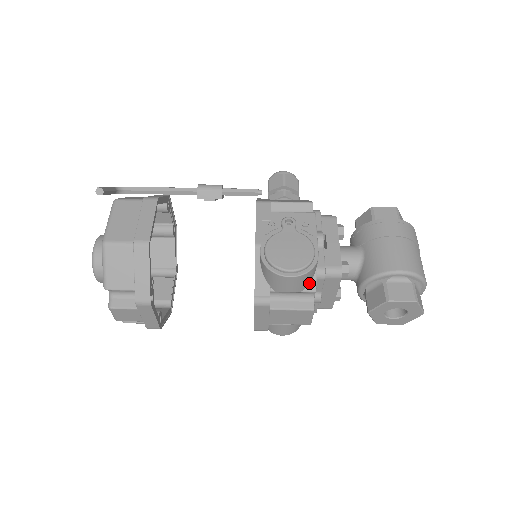
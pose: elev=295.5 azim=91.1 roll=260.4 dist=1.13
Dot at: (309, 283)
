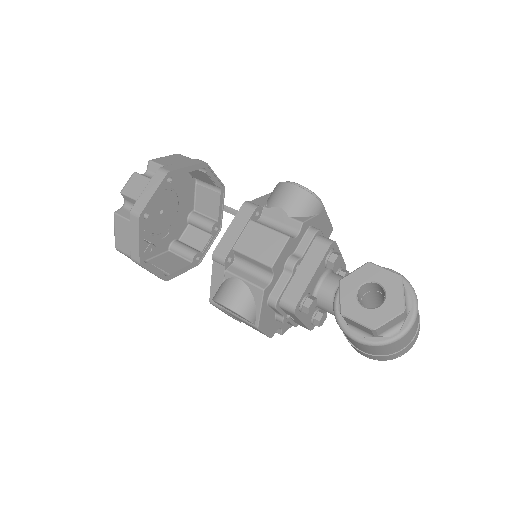
Dot at: (301, 217)
